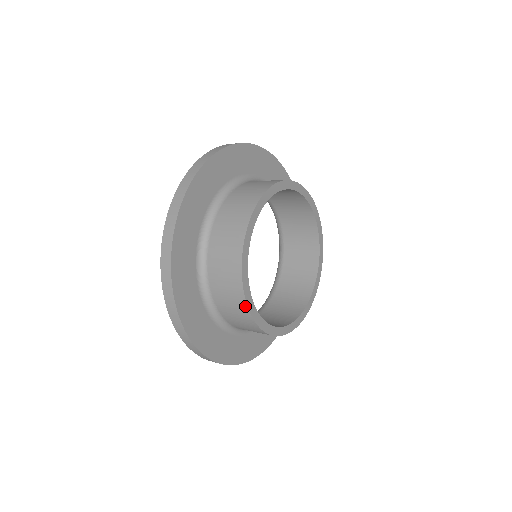
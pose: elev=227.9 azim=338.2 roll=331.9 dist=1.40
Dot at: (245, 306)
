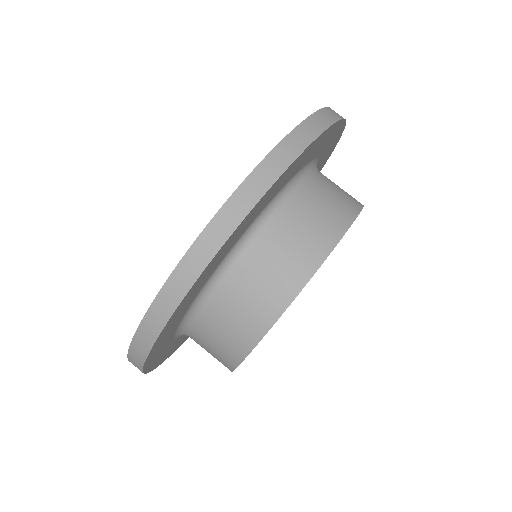
Dot at: (240, 357)
